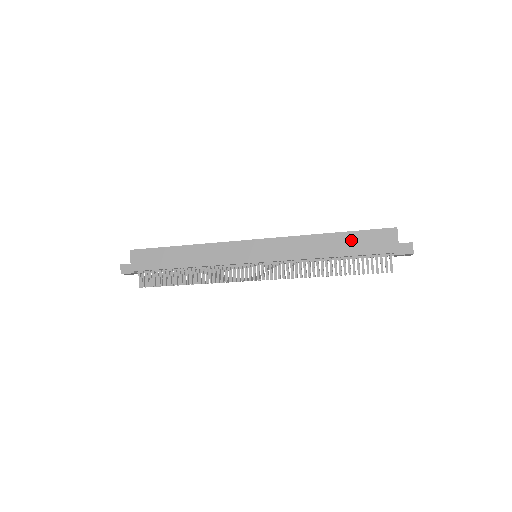
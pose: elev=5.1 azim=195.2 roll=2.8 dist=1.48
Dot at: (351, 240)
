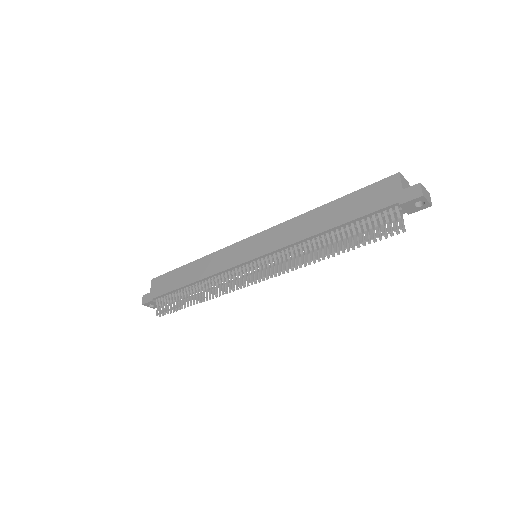
Dot at: (347, 204)
